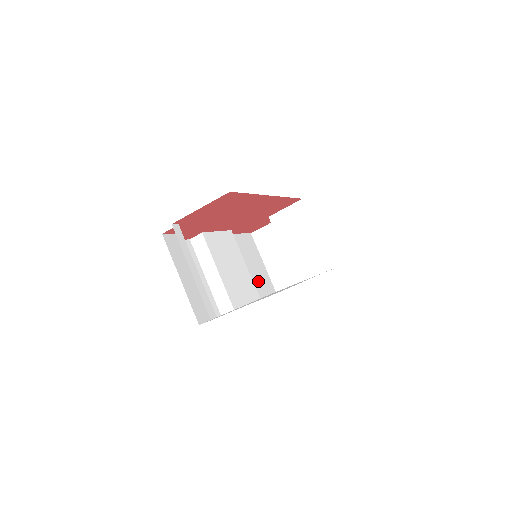
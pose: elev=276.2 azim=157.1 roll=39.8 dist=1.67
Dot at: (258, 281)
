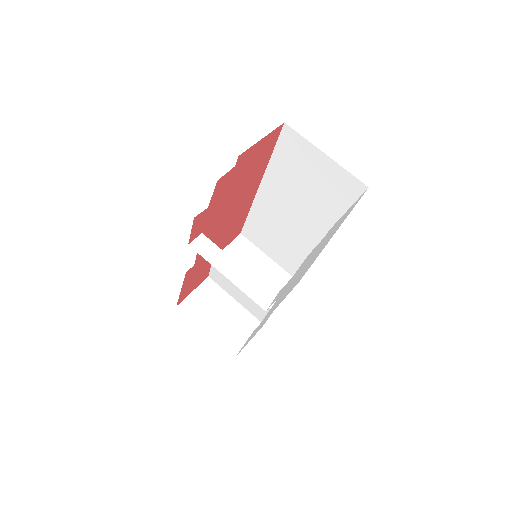
Dot at: occluded
